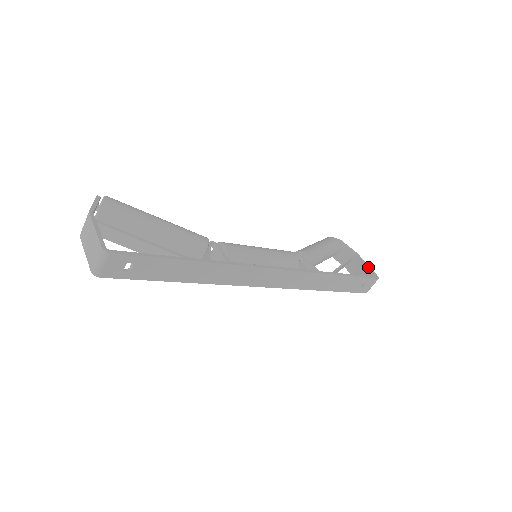
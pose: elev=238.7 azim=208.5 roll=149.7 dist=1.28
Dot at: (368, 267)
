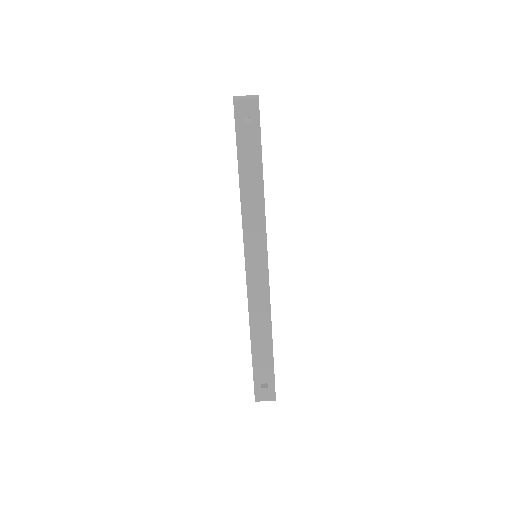
Dot at: occluded
